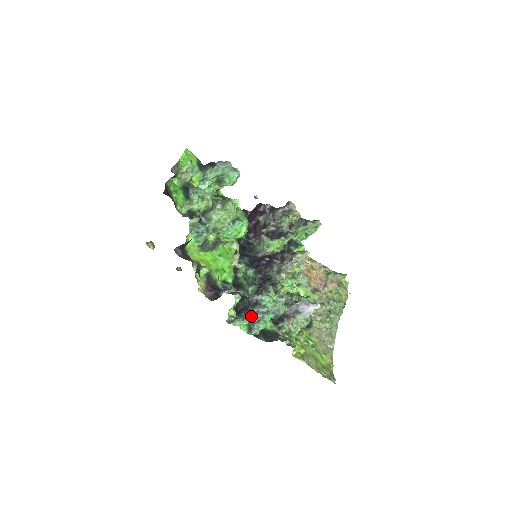
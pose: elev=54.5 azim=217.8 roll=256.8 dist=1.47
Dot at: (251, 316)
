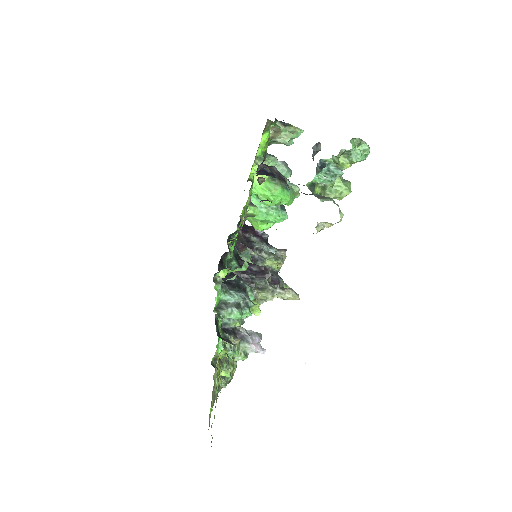
Dot at: (238, 296)
